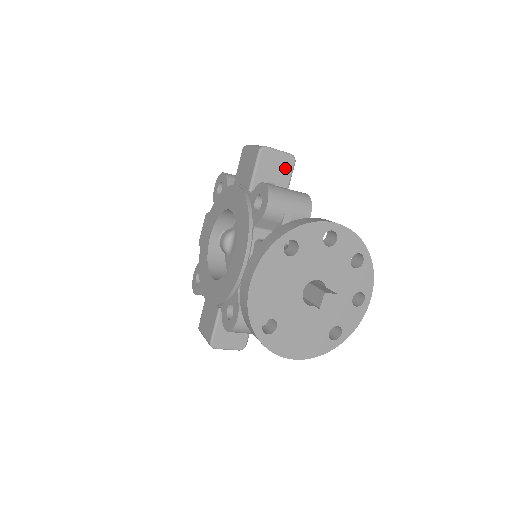
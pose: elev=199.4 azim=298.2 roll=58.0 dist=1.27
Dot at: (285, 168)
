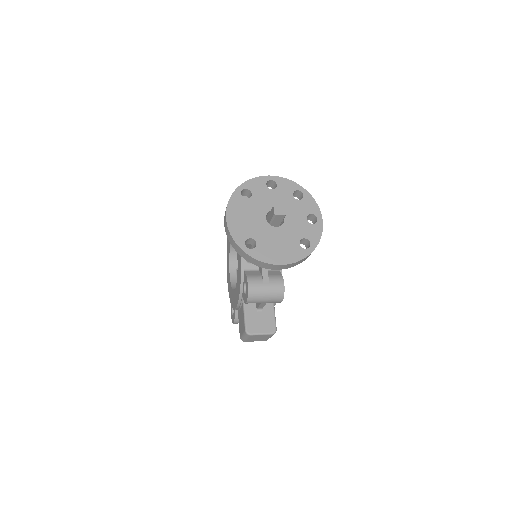
Dot at: occluded
